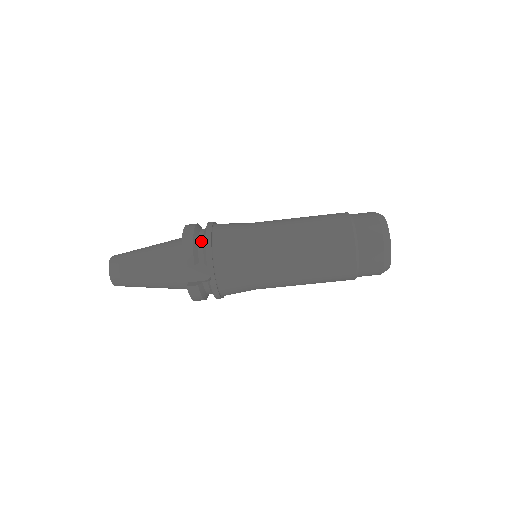
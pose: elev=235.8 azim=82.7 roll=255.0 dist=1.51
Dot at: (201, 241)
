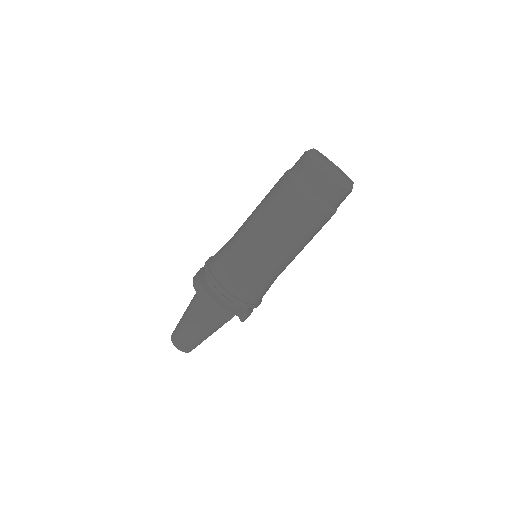
Dot at: (221, 296)
